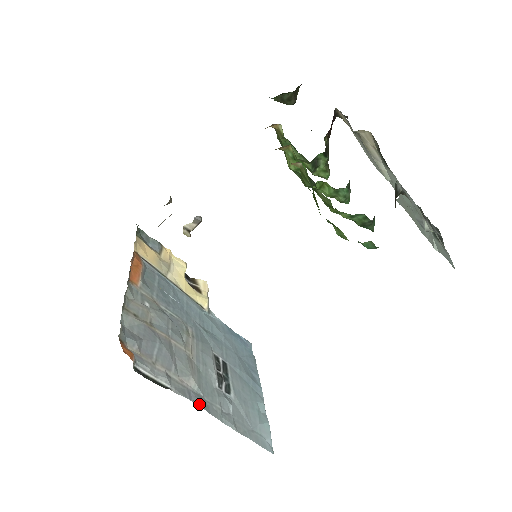
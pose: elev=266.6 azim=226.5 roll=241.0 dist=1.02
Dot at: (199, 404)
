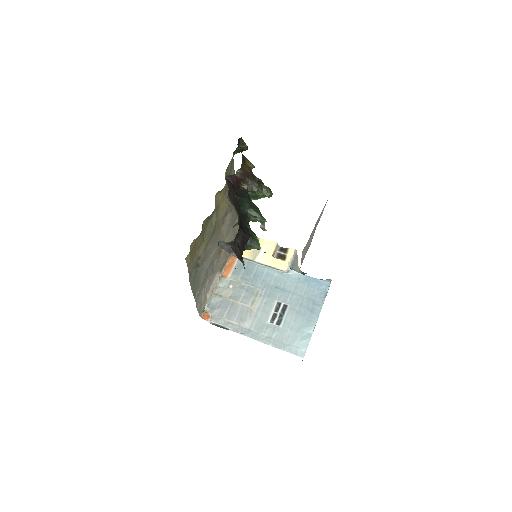
Dot at: (246, 335)
